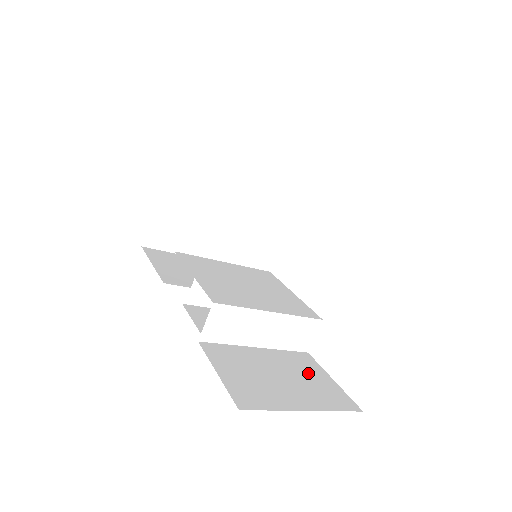
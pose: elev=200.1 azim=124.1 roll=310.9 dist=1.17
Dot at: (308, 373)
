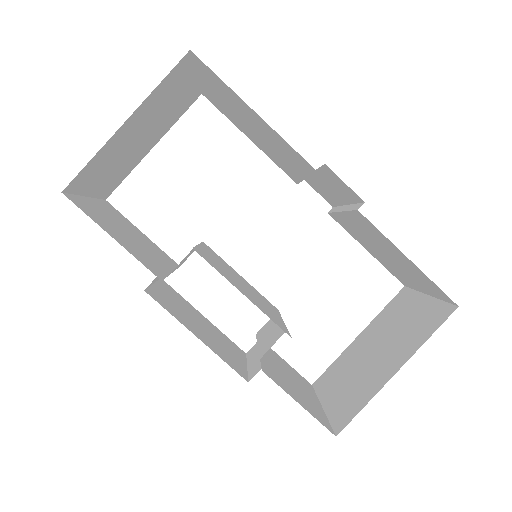
Dot at: (282, 363)
